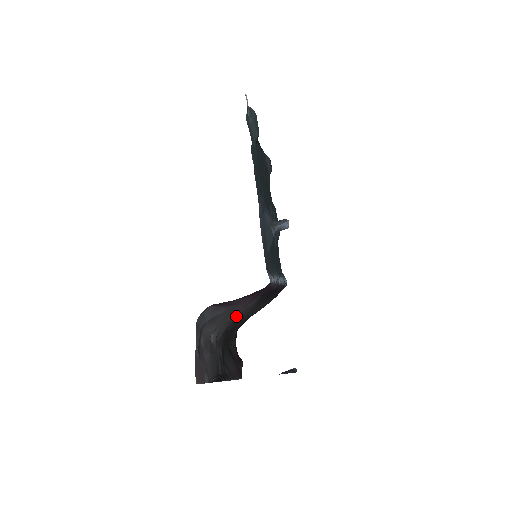
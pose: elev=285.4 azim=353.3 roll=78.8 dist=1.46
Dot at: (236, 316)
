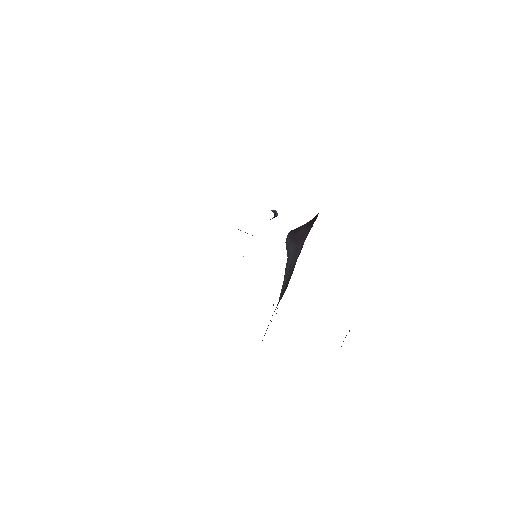
Dot at: (285, 284)
